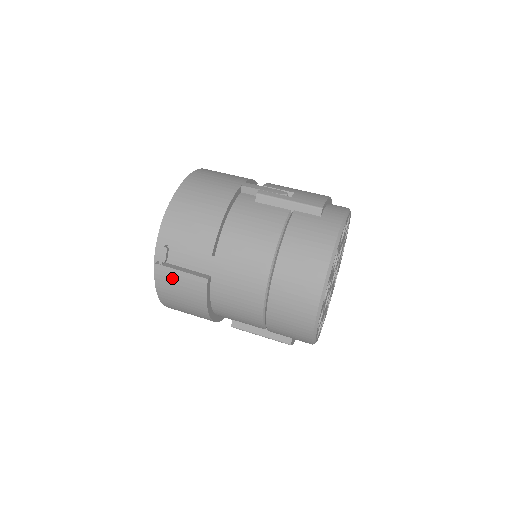
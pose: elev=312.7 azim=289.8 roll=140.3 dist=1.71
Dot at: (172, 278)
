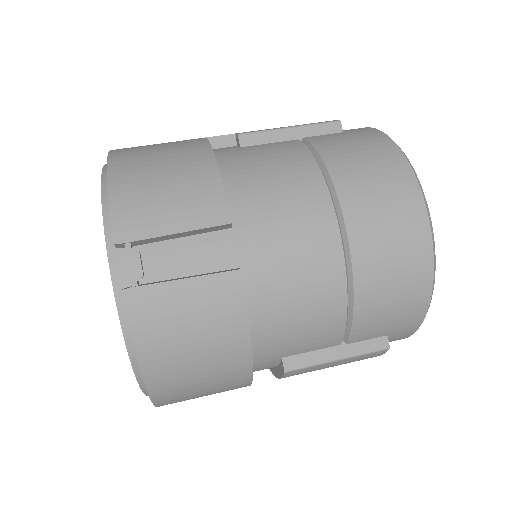
Dot at: (168, 304)
